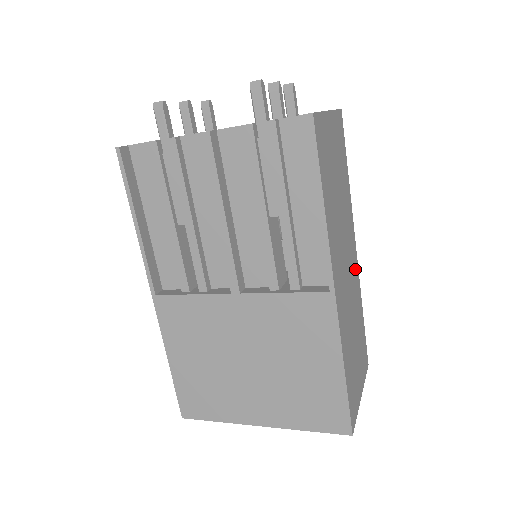
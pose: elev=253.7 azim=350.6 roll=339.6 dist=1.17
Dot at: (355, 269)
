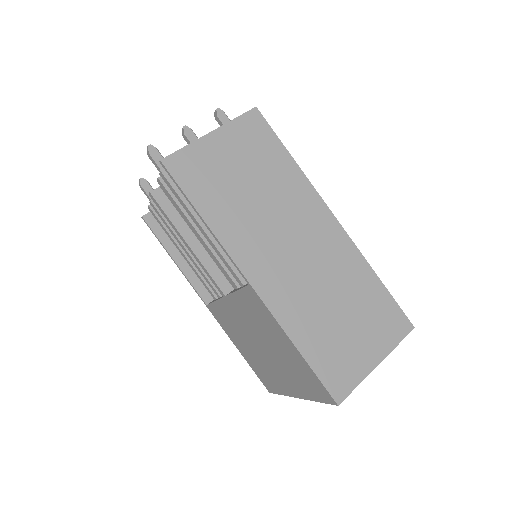
Dot at: (334, 241)
